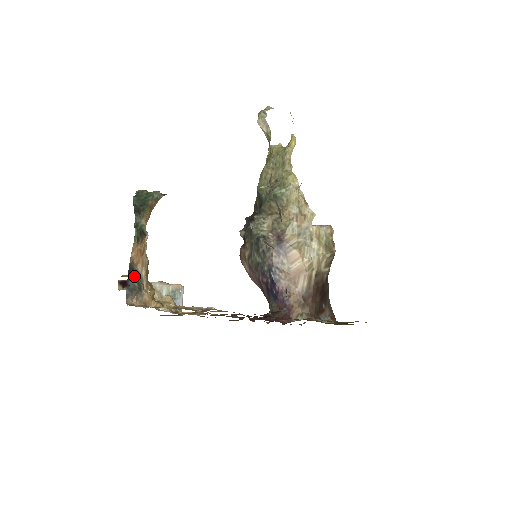
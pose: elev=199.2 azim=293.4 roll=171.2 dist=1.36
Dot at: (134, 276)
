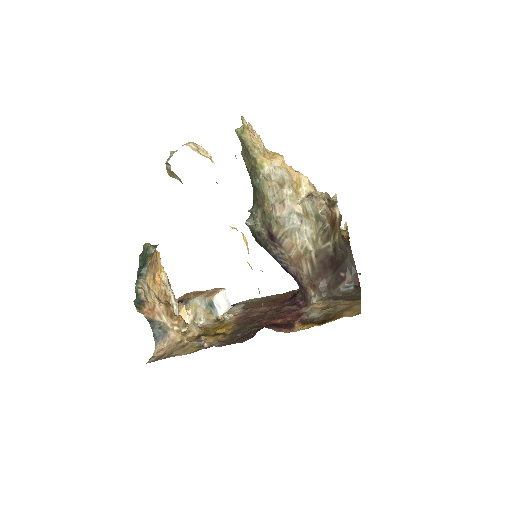
Dot at: (156, 326)
